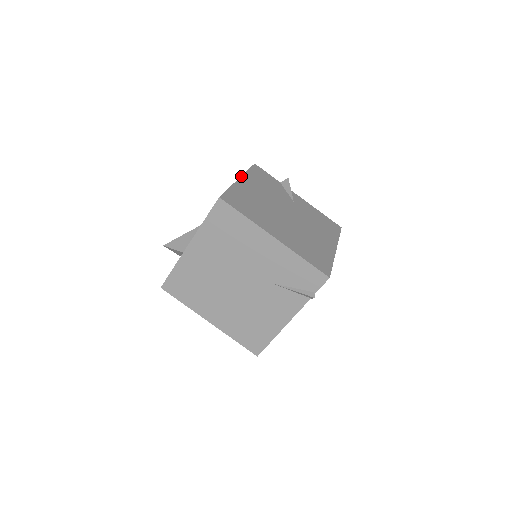
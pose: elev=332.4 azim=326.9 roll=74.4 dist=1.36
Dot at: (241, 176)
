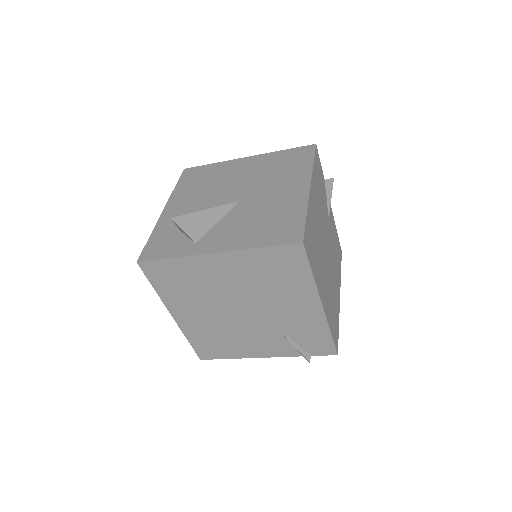
Dot at: (311, 180)
